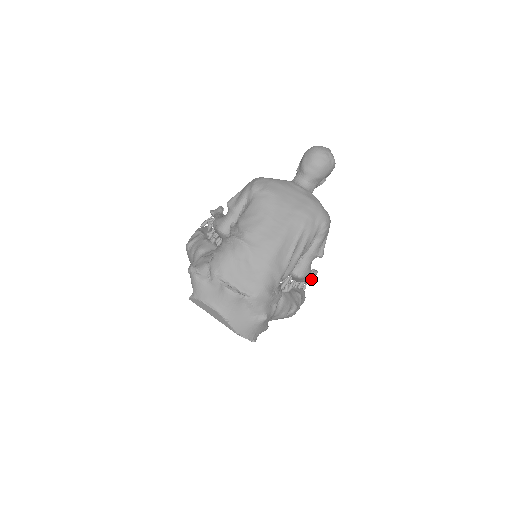
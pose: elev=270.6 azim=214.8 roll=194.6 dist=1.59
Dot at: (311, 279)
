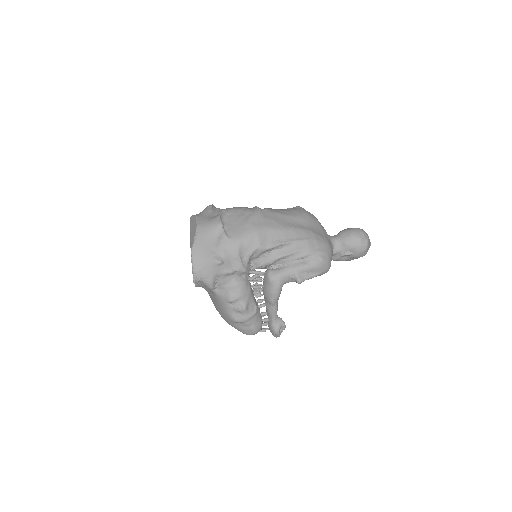
Dot at: (275, 320)
